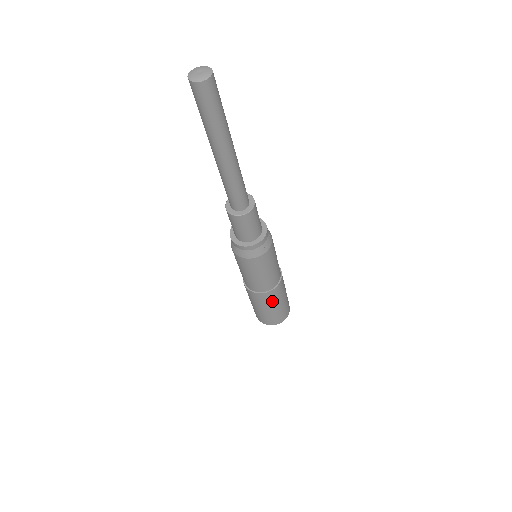
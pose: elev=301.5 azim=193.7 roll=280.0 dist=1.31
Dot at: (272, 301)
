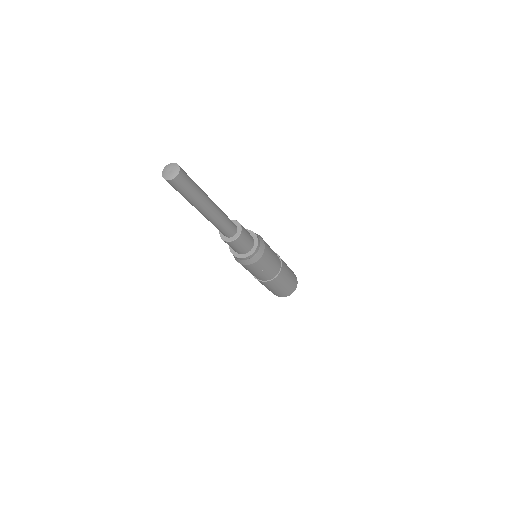
Dot at: (262, 284)
